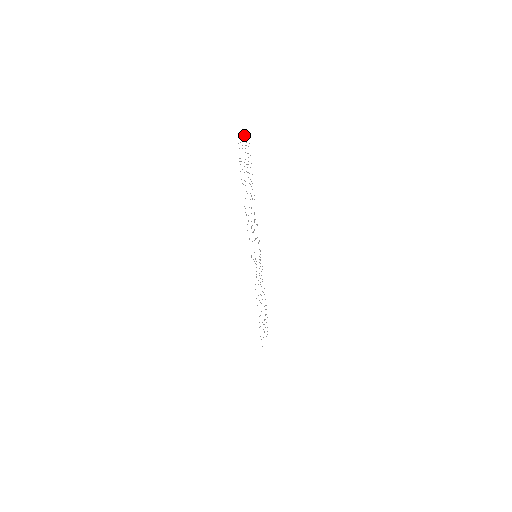
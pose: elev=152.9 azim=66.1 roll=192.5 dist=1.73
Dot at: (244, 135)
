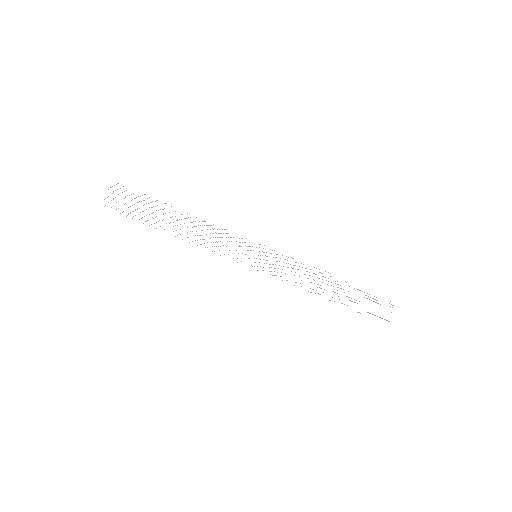
Dot at: occluded
